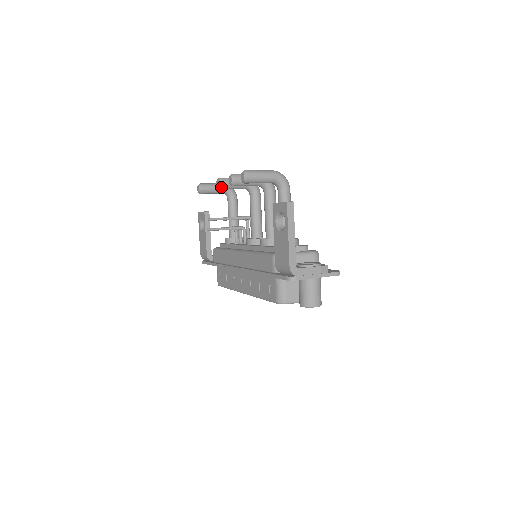
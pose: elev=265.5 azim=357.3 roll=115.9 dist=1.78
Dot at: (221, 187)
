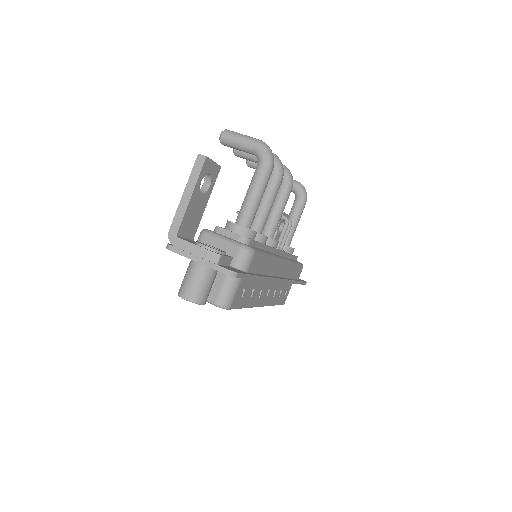
Dot at: (247, 163)
